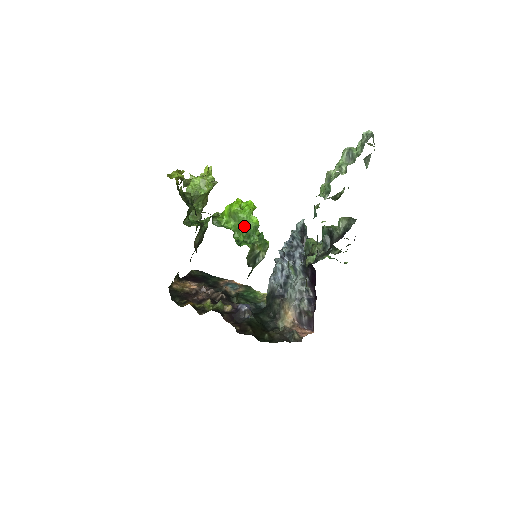
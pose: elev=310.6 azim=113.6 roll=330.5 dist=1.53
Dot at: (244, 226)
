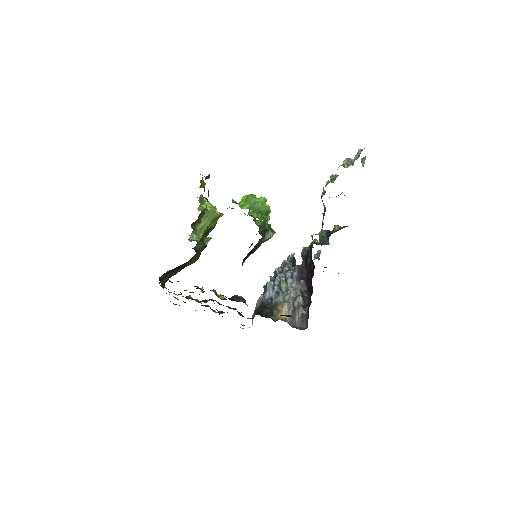
Dot at: (258, 208)
